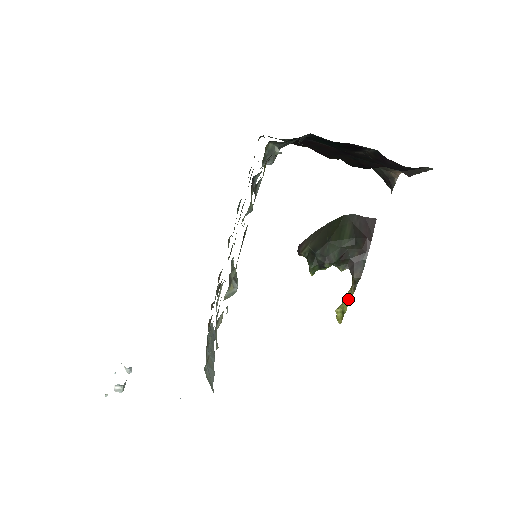
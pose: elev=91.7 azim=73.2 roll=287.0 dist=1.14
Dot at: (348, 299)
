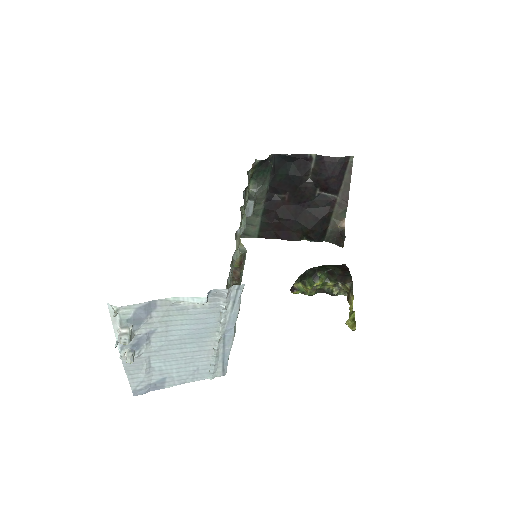
Dot at: (352, 311)
